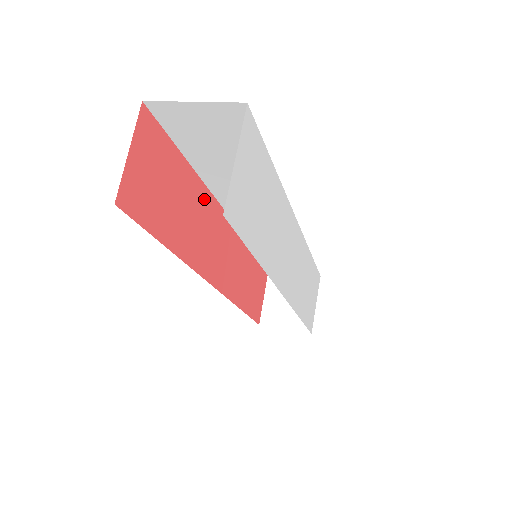
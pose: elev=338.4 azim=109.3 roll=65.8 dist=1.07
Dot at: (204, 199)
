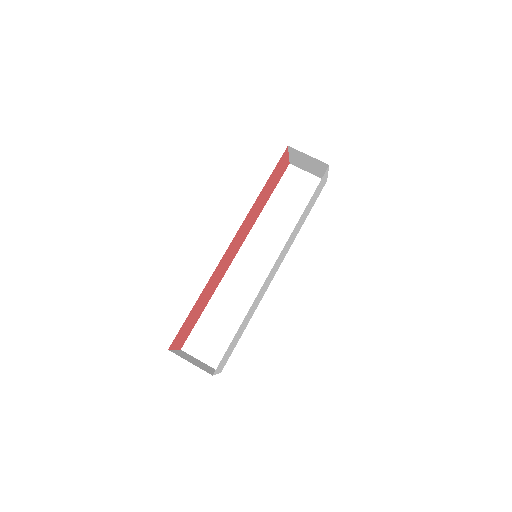
Dot at: (212, 278)
